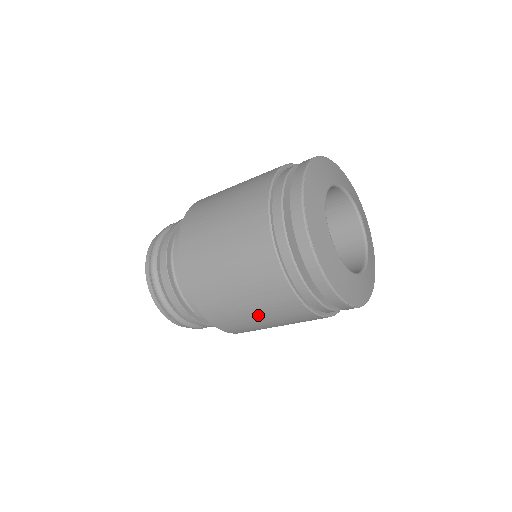
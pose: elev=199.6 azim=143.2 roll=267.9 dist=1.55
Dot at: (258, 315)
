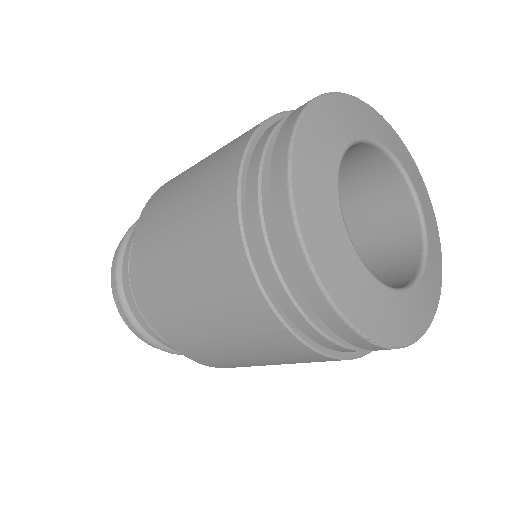
Dot at: (221, 333)
